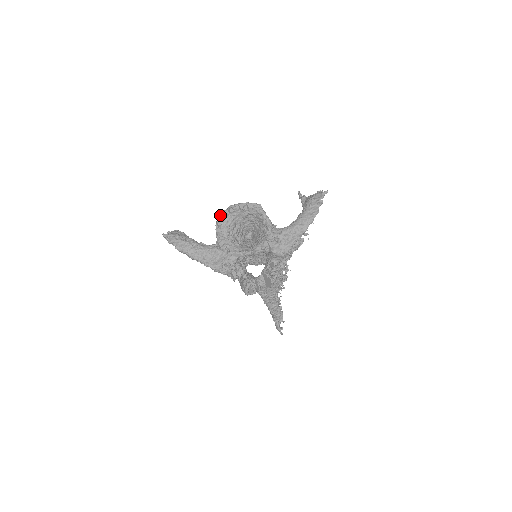
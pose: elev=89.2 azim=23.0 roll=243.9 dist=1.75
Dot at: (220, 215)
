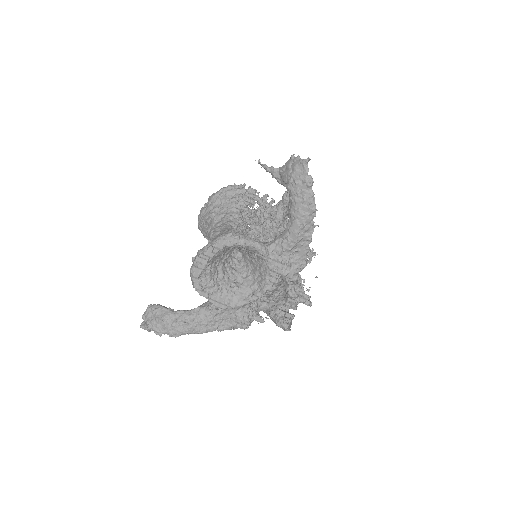
Dot at: (191, 277)
